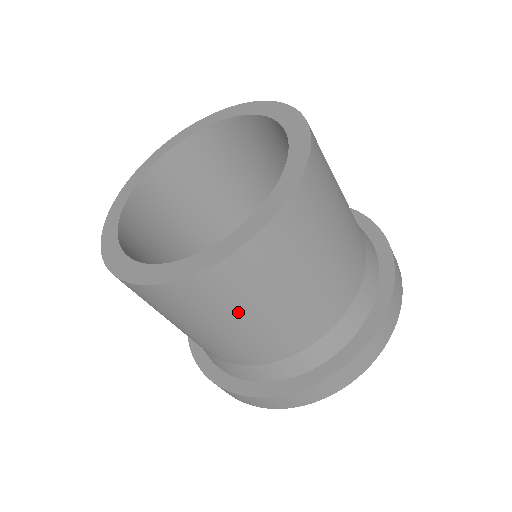
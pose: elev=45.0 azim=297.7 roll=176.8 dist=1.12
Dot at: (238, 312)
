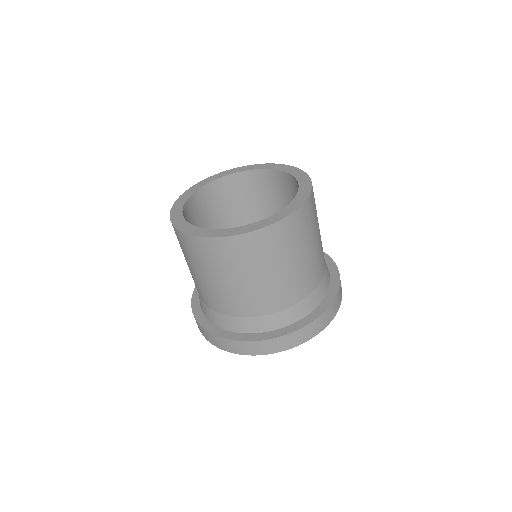
Dot at: (257, 268)
